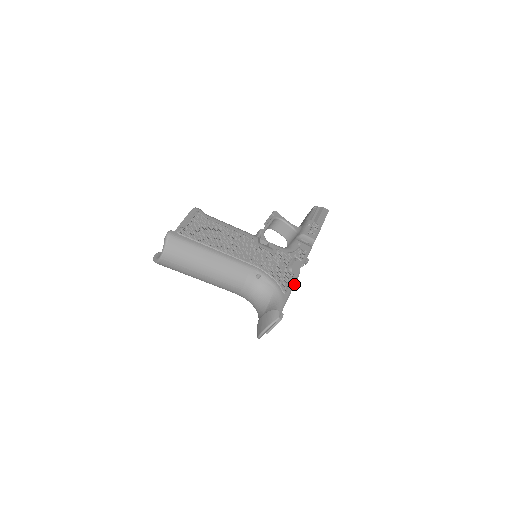
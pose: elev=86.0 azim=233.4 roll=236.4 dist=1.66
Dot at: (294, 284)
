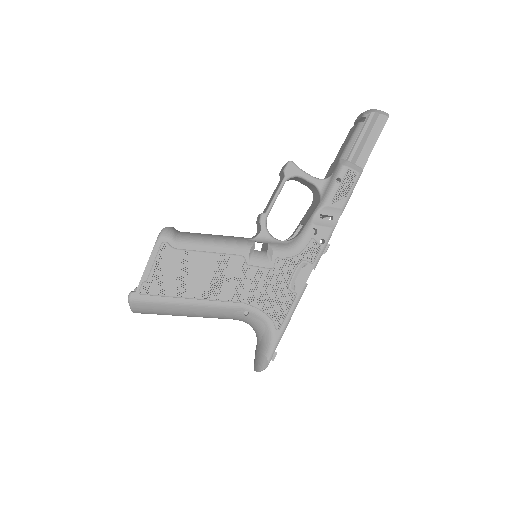
Dot at: (295, 308)
